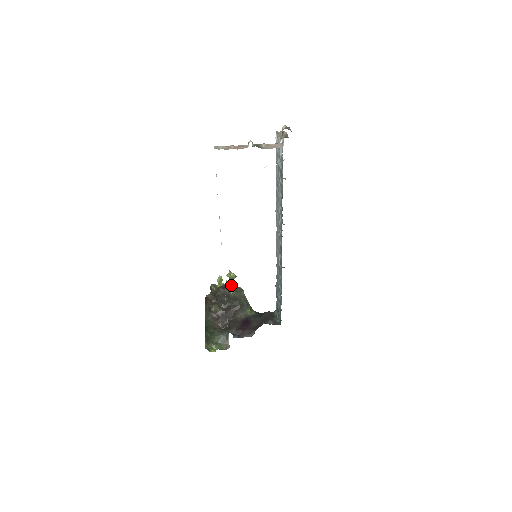
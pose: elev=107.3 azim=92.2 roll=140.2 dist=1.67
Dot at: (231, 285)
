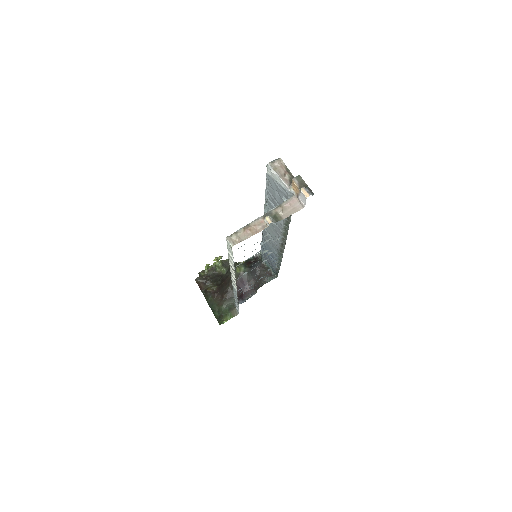
Dot at: (219, 265)
